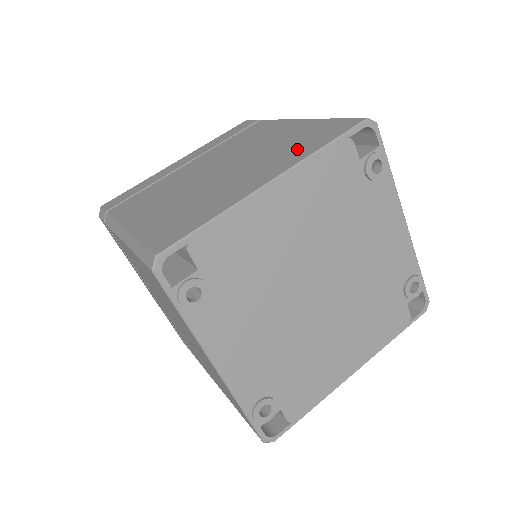
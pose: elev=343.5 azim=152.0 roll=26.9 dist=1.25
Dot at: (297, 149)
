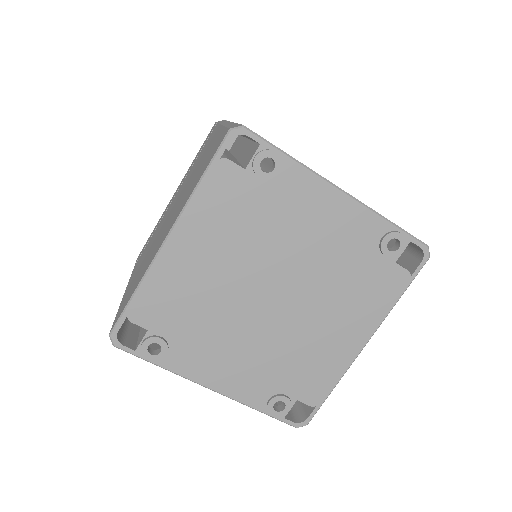
Dot at: (193, 184)
